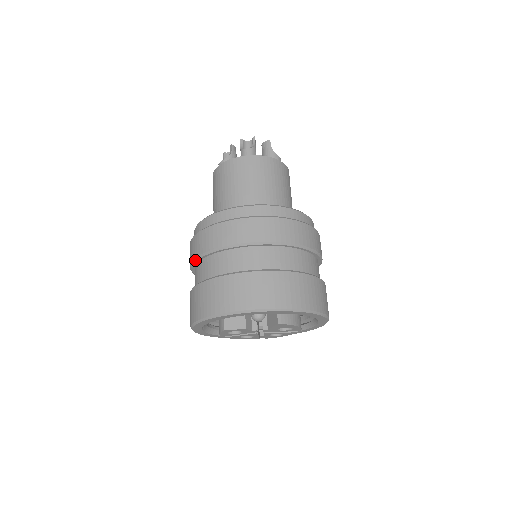
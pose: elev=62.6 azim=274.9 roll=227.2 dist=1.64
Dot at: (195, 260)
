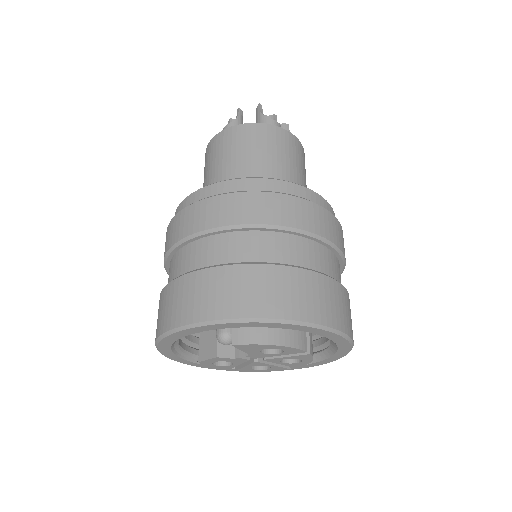
Dot at: occluded
